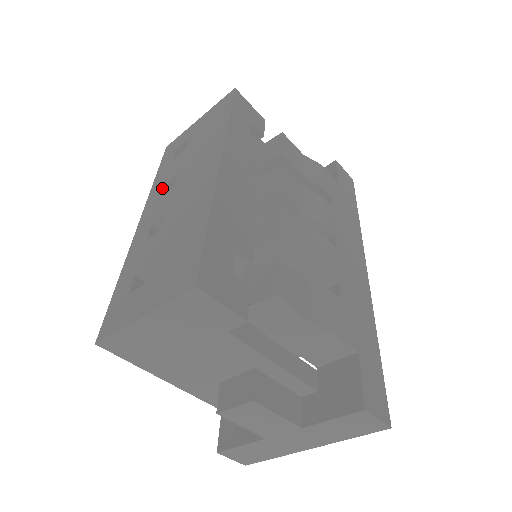
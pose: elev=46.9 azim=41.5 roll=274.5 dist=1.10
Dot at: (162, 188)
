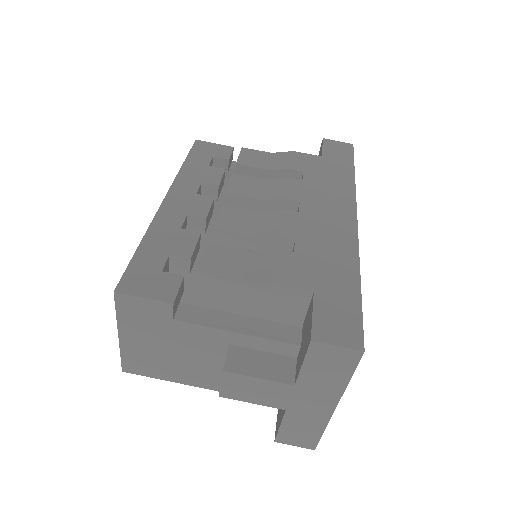
Dot at: occluded
